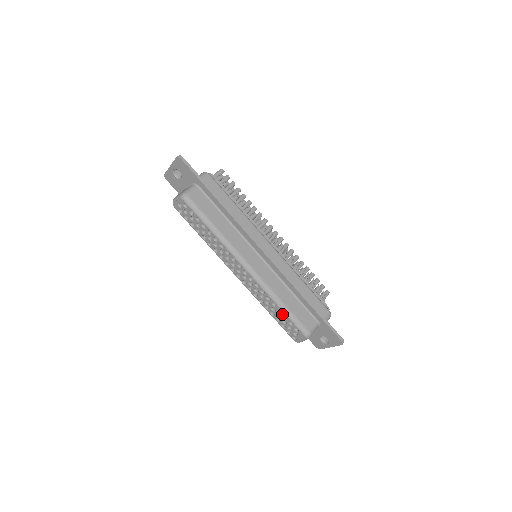
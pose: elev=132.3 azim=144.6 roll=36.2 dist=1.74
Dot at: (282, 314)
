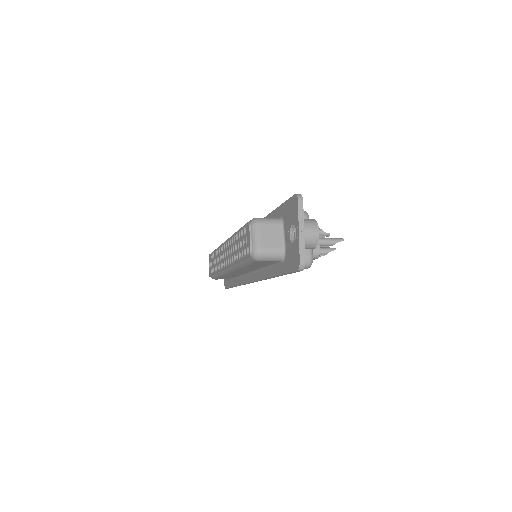
Dot at: (238, 236)
